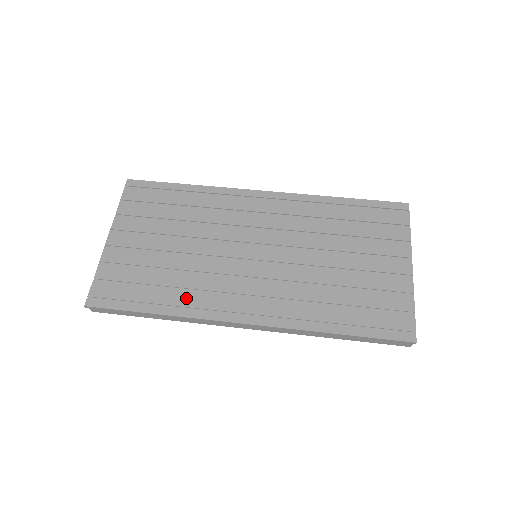
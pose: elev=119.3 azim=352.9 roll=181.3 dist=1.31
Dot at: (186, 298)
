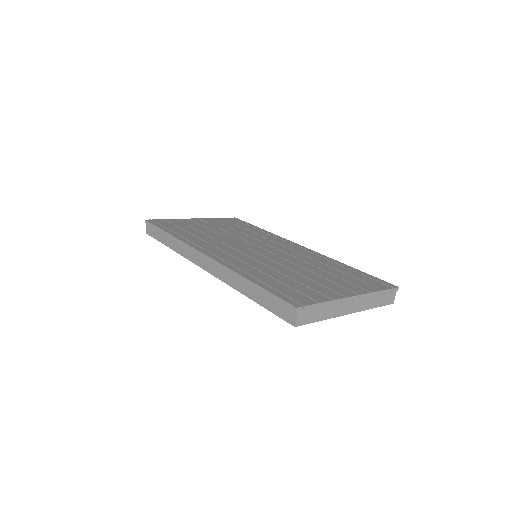
Dot at: (192, 238)
